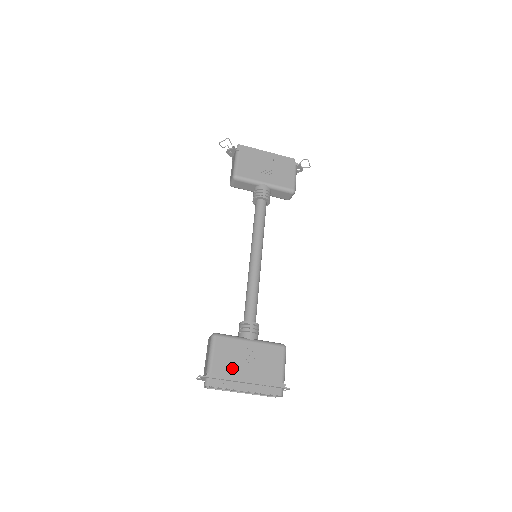
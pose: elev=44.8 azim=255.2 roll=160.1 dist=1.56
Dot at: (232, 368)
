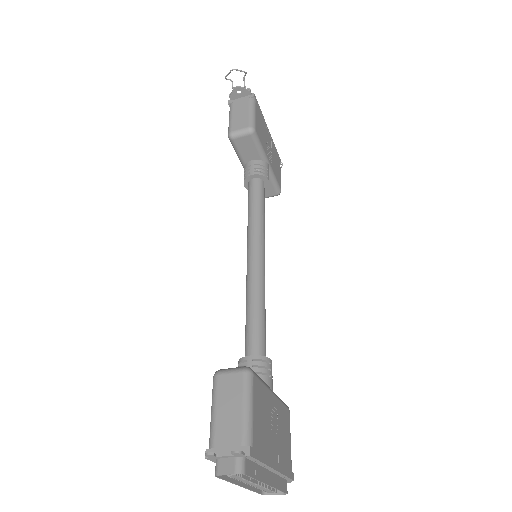
Dot at: (266, 440)
